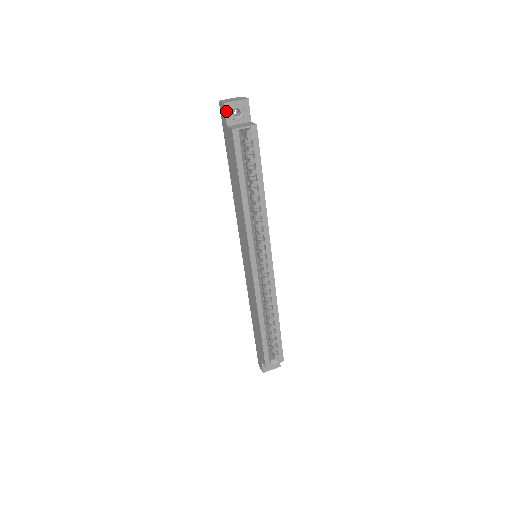
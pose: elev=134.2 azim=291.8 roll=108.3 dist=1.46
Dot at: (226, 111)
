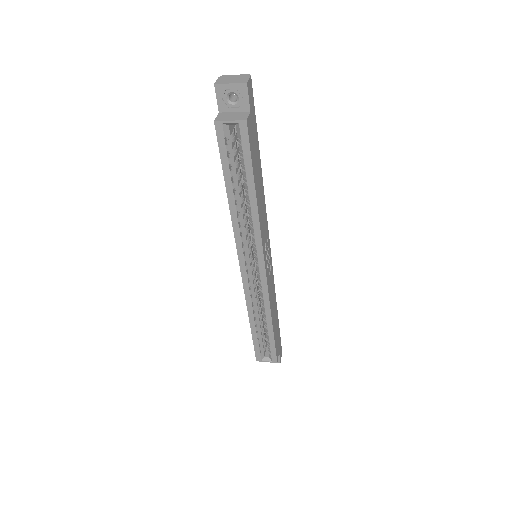
Dot at: (217, 94)
